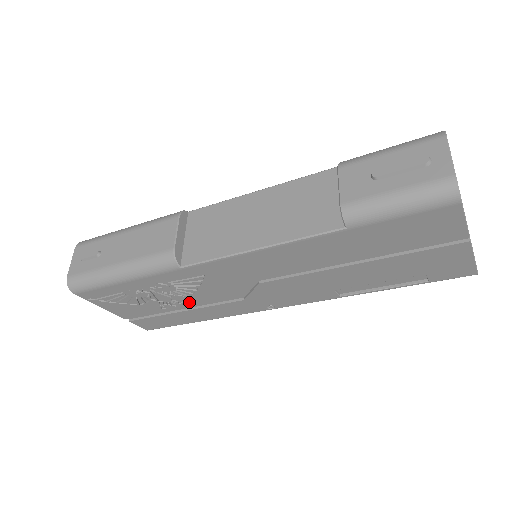
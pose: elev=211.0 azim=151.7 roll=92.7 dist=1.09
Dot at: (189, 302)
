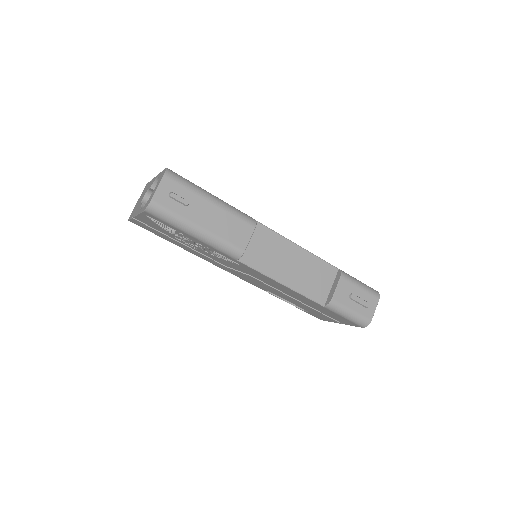
Dot at: (198, 250)
